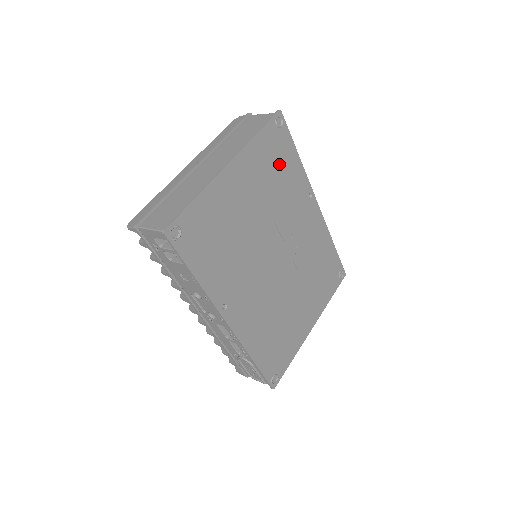
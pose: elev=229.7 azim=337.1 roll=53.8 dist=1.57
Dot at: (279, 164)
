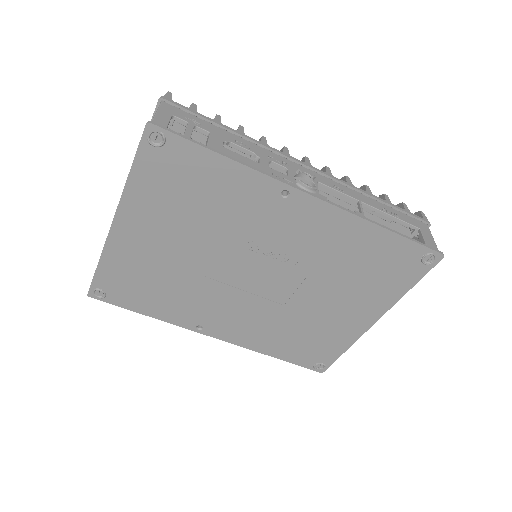
Dot at: (192, 186)
